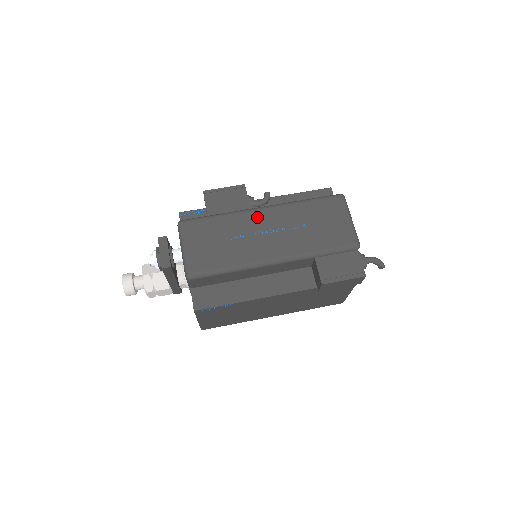
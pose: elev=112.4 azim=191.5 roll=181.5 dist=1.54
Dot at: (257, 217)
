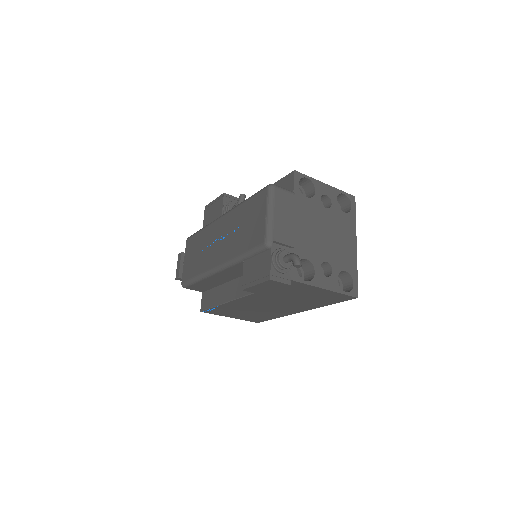
Dot at: (217, 226)
